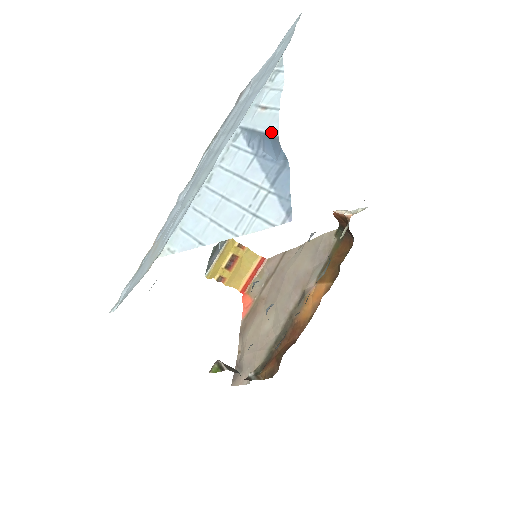
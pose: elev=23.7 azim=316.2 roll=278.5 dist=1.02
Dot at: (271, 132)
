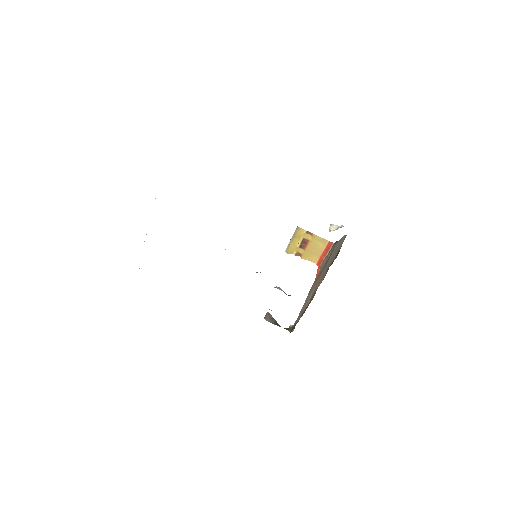
Dot at: occluded
